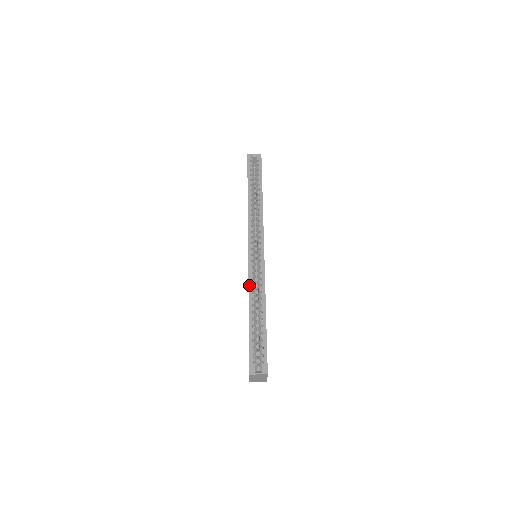
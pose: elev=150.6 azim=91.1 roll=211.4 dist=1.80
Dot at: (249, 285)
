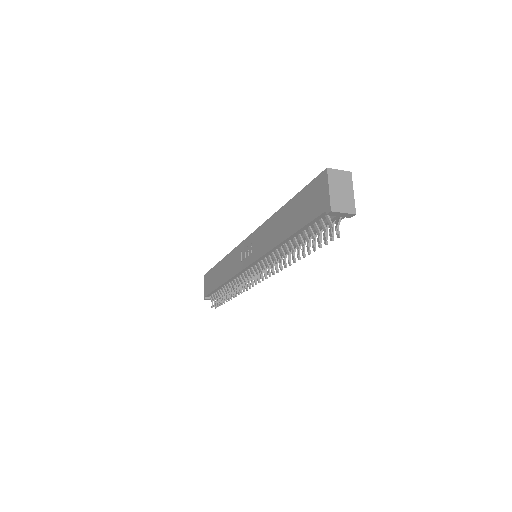
Dot at: (266, 221)
